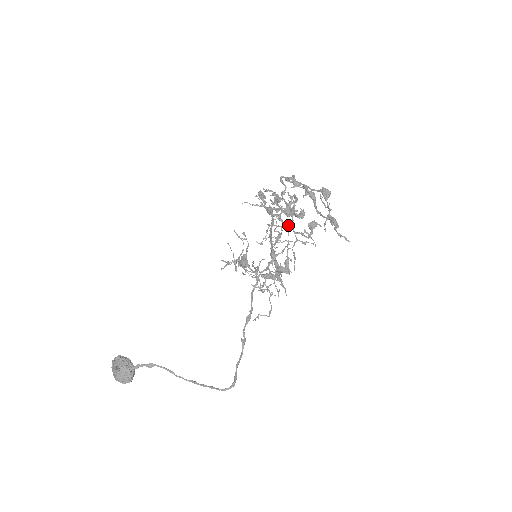
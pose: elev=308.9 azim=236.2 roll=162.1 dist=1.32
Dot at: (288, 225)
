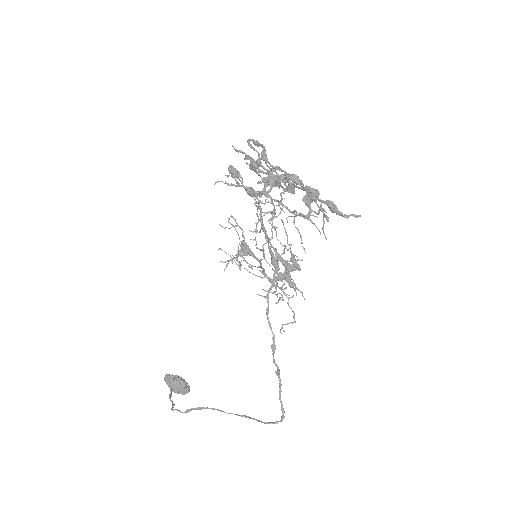
Dot at: (279, 206)
